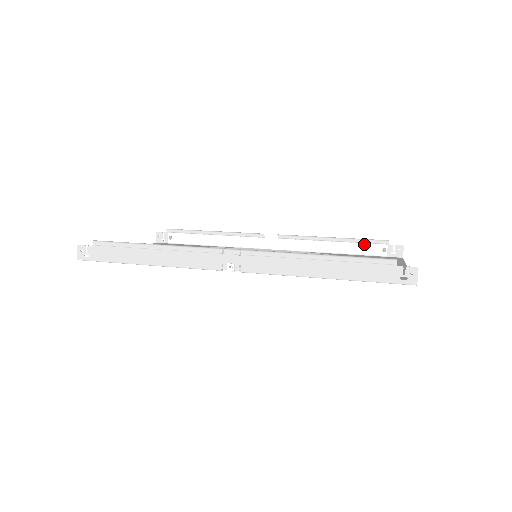
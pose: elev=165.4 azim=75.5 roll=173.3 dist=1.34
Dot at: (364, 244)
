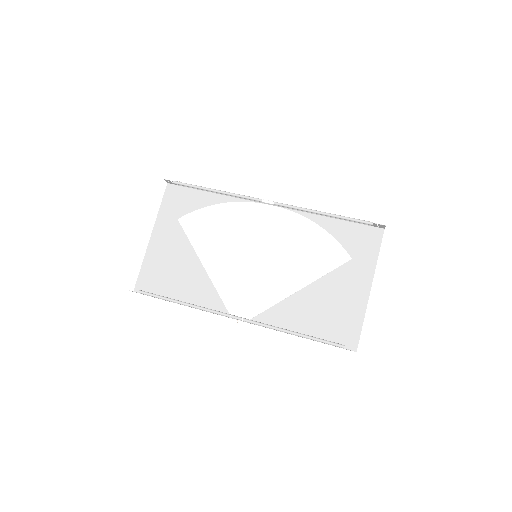
Dot at: (351, 219)
